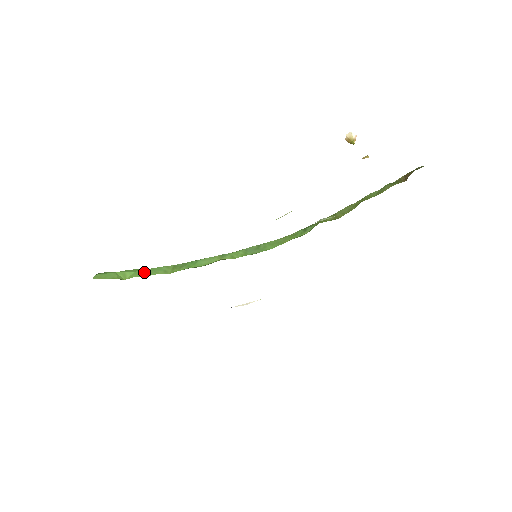
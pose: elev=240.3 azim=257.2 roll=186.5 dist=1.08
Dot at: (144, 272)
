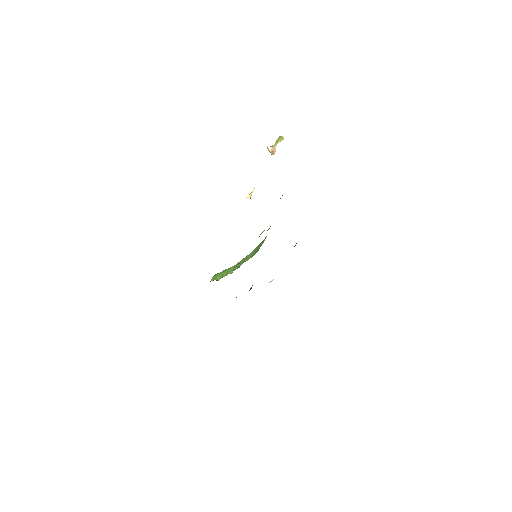
Dot at: (226, 273)
